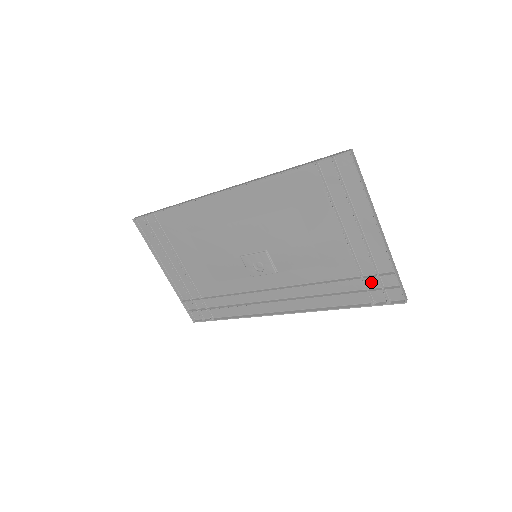
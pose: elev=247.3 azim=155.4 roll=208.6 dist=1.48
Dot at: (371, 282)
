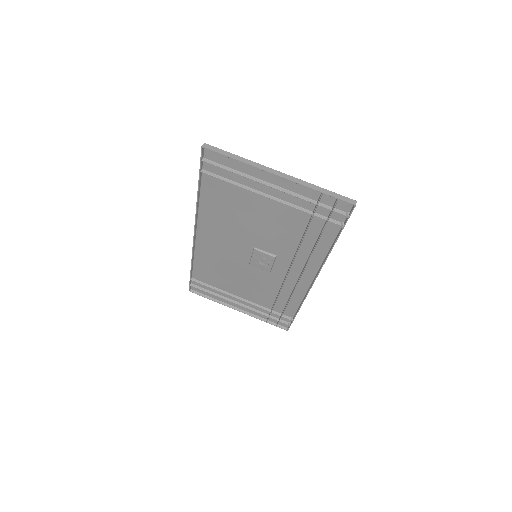
Dot at: (322, 212)
